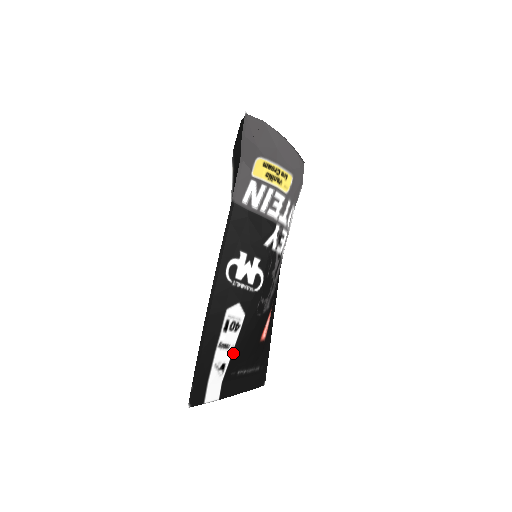
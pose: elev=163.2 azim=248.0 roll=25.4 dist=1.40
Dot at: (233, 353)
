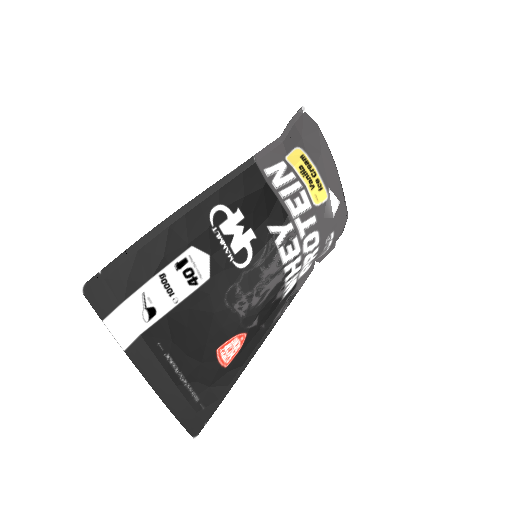
Dot at: (173, 311)
